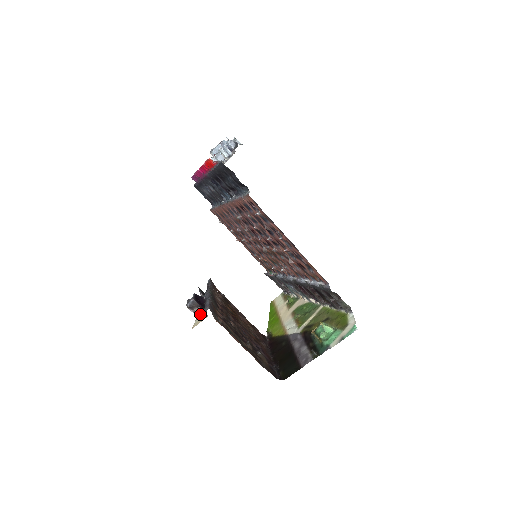
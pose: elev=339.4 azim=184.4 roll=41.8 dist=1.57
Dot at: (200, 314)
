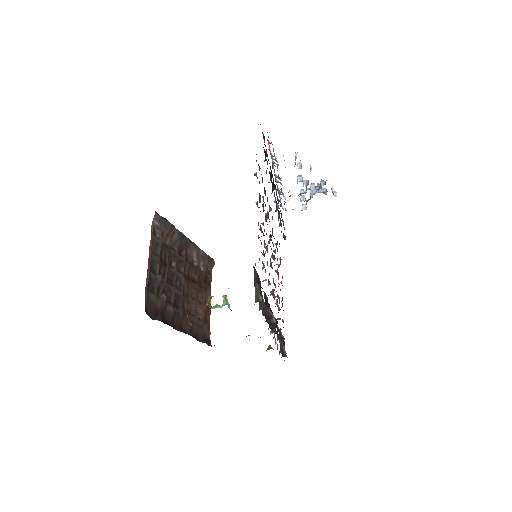
Dot at: occluded
